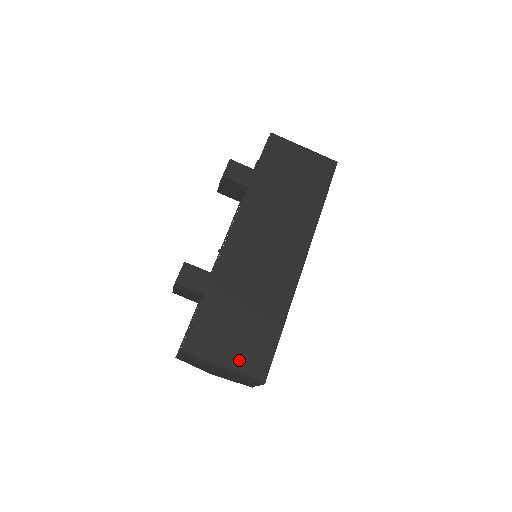
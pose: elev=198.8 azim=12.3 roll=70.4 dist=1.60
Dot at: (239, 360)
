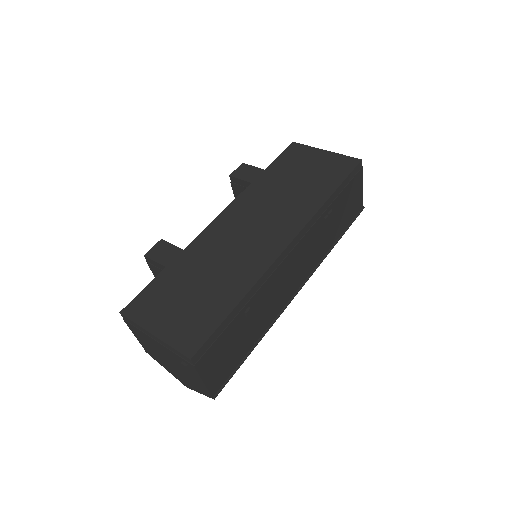
Dot at: (172, 330)
